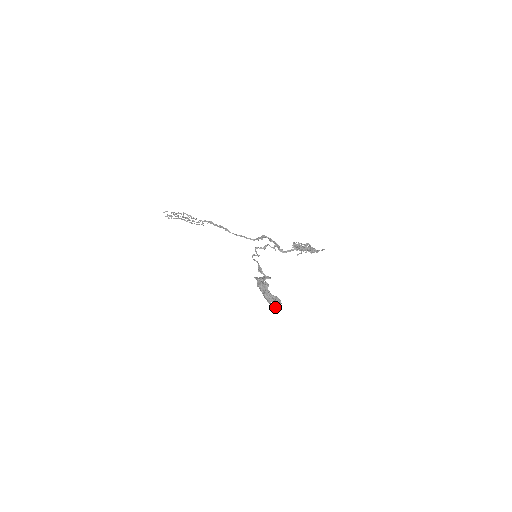
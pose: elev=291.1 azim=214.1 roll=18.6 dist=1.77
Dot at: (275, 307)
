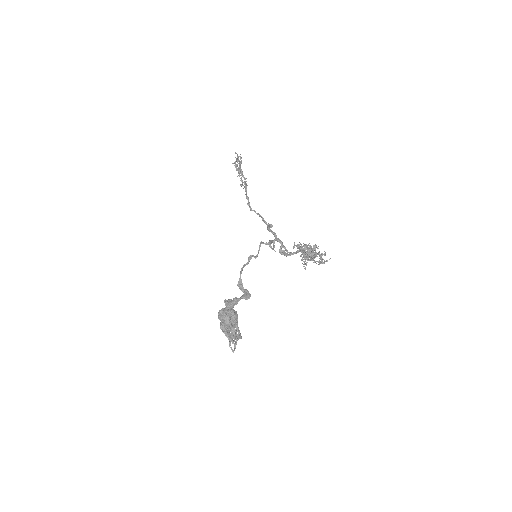
Dot at: (229, 346)
